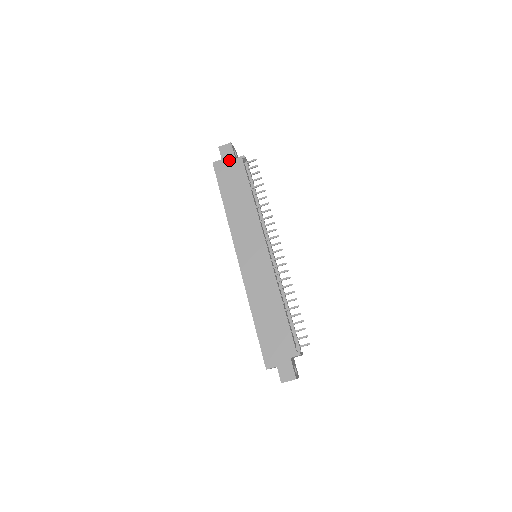
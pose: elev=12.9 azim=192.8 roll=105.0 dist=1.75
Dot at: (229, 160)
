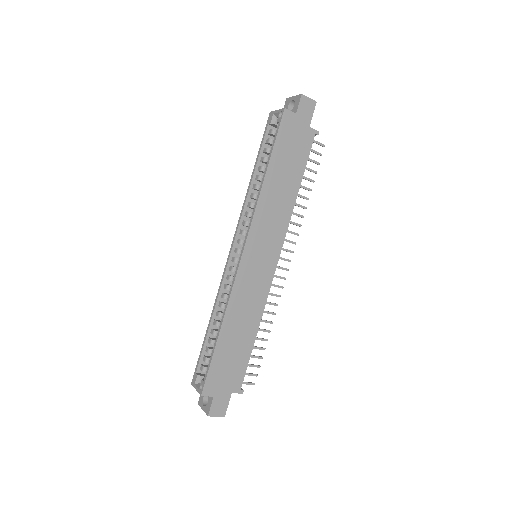
Dot at: (303, 122)
